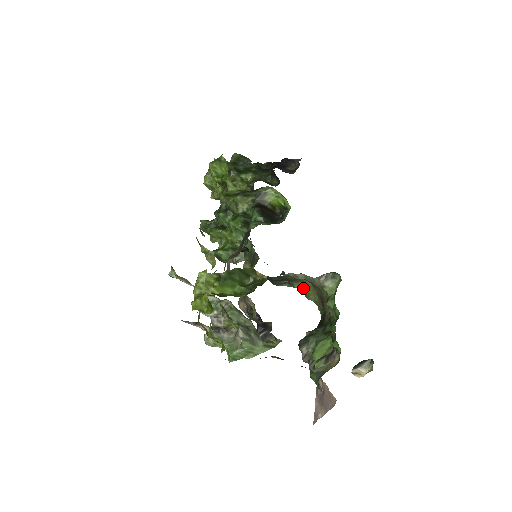
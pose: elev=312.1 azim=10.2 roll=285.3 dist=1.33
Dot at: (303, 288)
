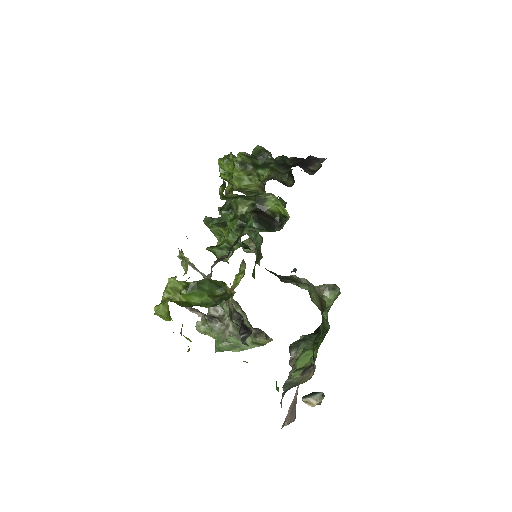
Dot at: (309, 290)
